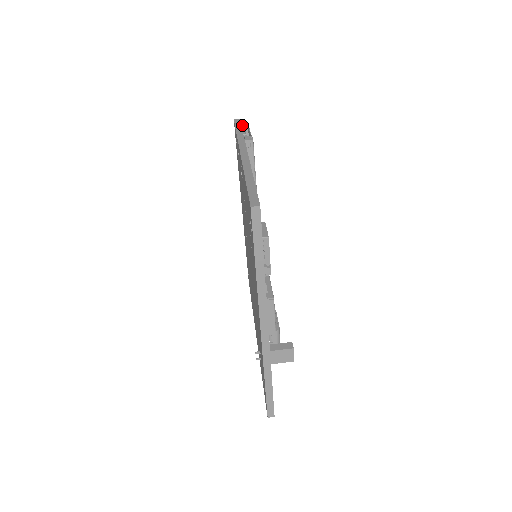
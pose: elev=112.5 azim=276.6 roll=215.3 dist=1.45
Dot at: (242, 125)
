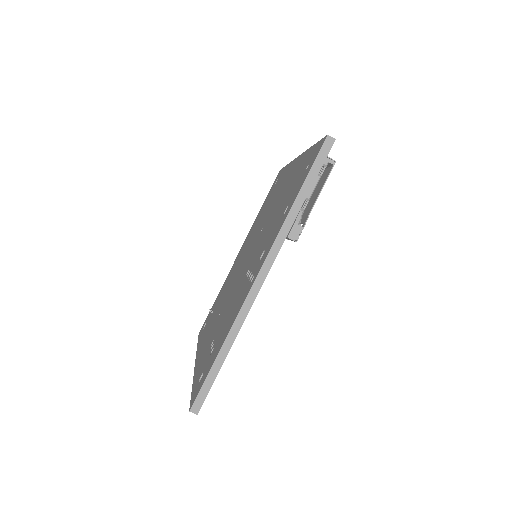
Dot at: (326, 160)
